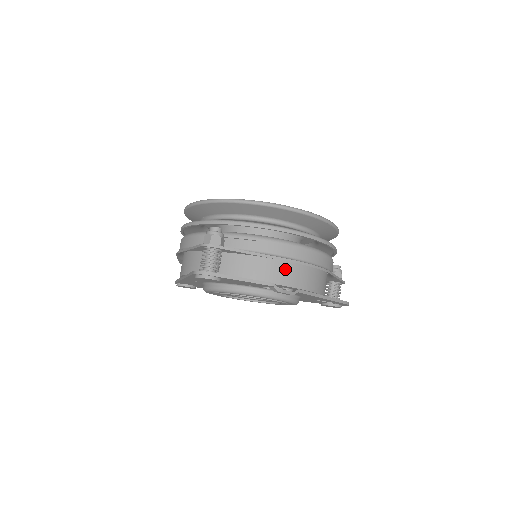
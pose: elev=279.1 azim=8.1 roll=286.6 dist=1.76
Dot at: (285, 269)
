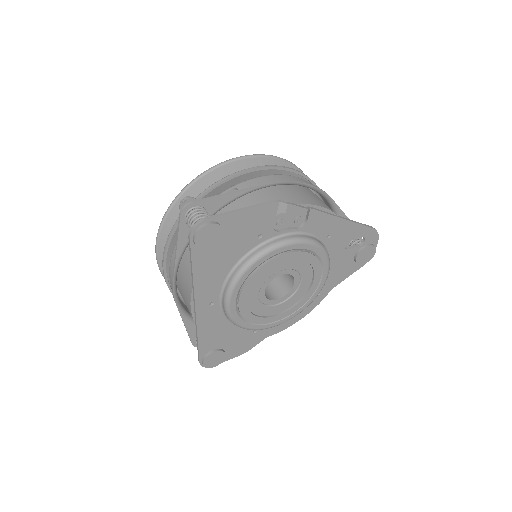
Dot at: (280, 195)
